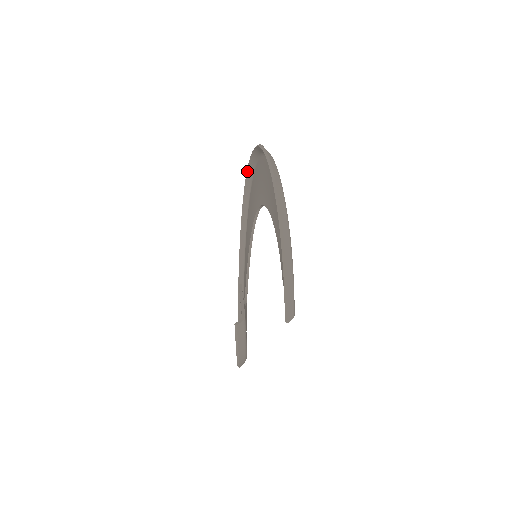
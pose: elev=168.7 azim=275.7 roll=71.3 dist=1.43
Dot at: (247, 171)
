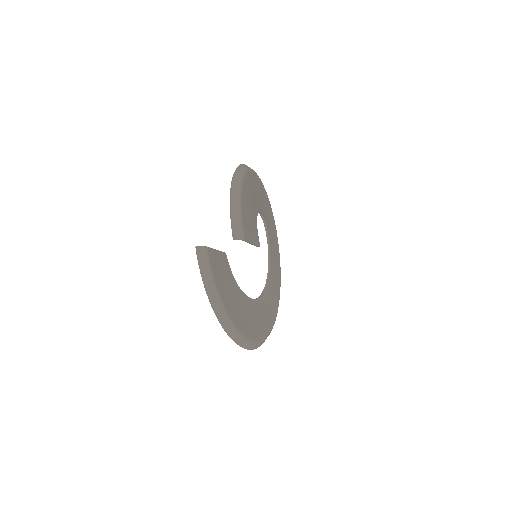
Dot at: occluded
